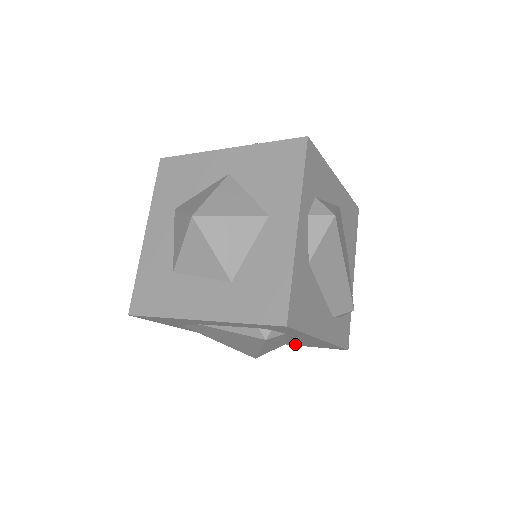
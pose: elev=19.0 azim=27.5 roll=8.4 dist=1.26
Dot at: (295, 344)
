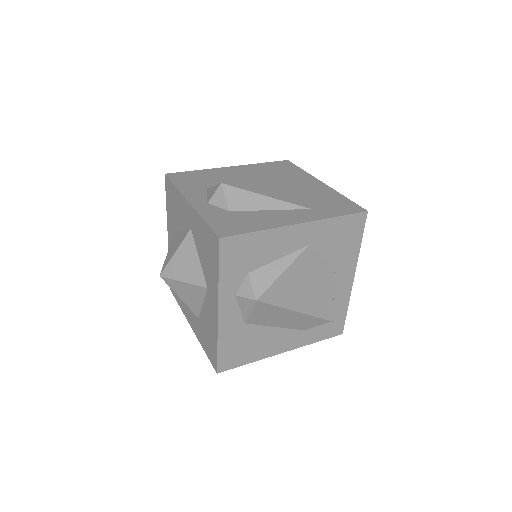
Dot at: occluded
